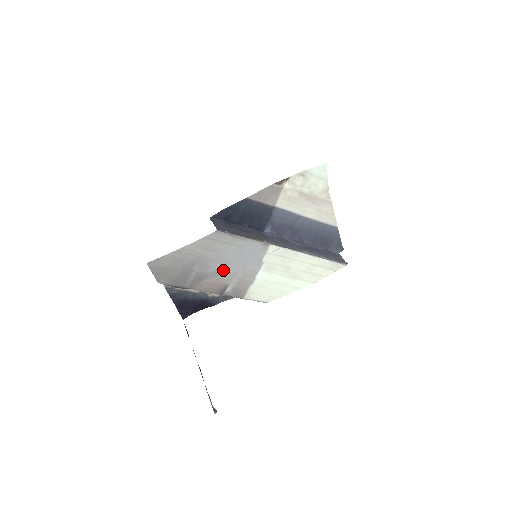
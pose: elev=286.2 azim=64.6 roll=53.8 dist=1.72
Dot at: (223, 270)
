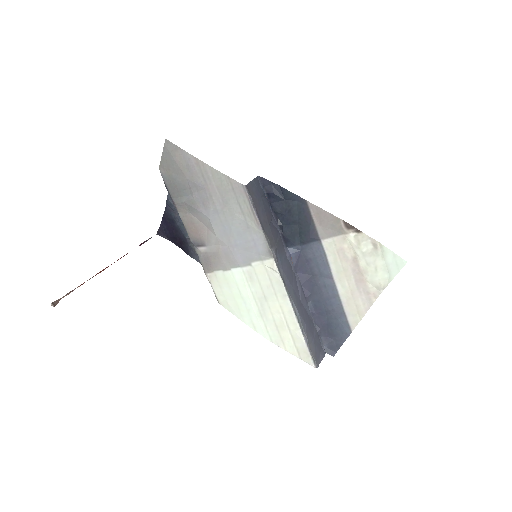
Dot at: (214, 226)
